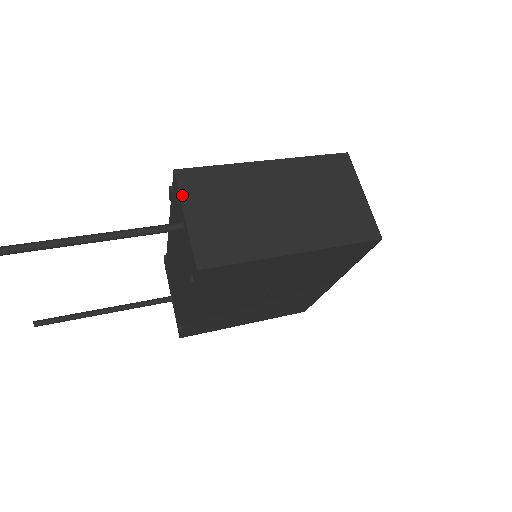
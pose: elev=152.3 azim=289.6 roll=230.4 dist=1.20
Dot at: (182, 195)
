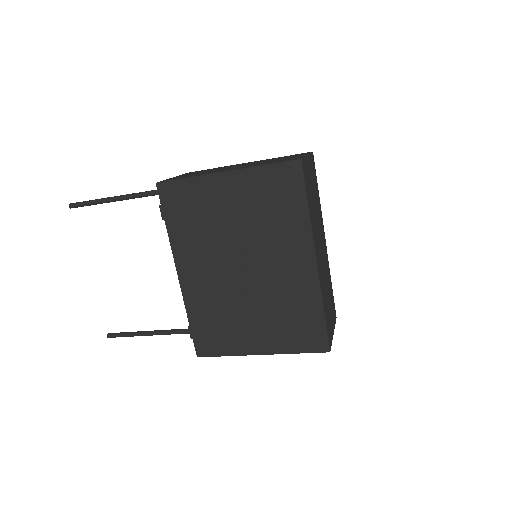
Dot at: occluded
